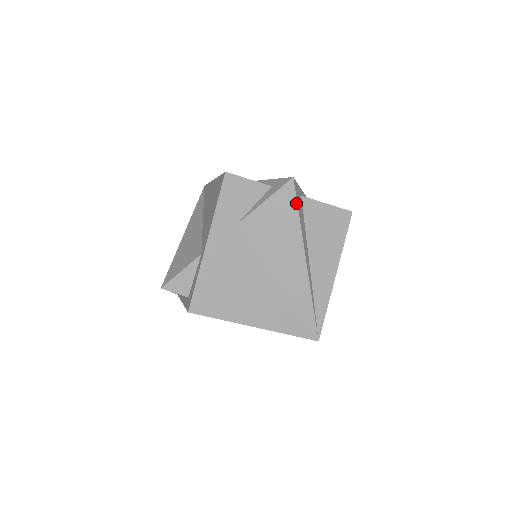
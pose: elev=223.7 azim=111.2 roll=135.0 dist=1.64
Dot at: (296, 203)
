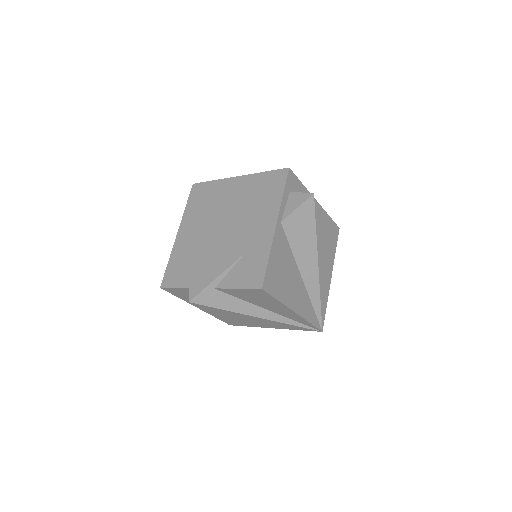
Dot at: occluded
